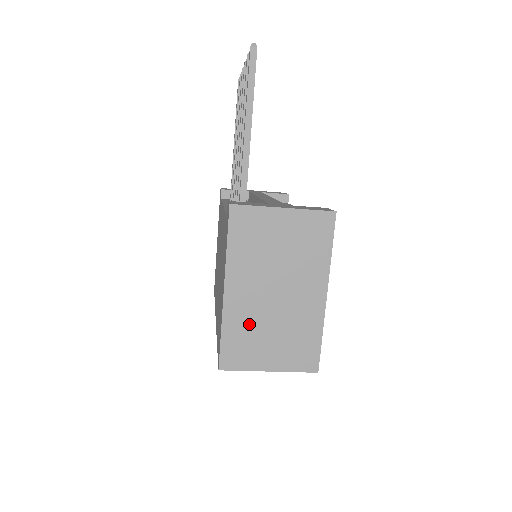
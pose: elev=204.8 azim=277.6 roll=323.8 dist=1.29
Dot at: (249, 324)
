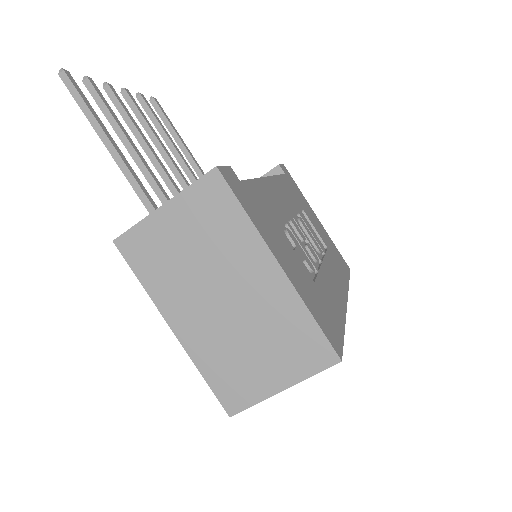
Dot at: (222, 350)
